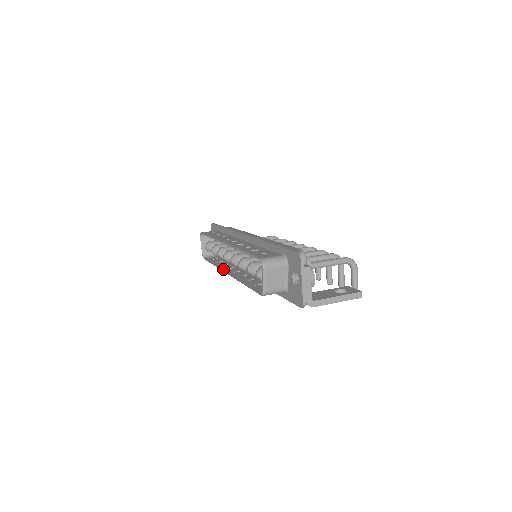
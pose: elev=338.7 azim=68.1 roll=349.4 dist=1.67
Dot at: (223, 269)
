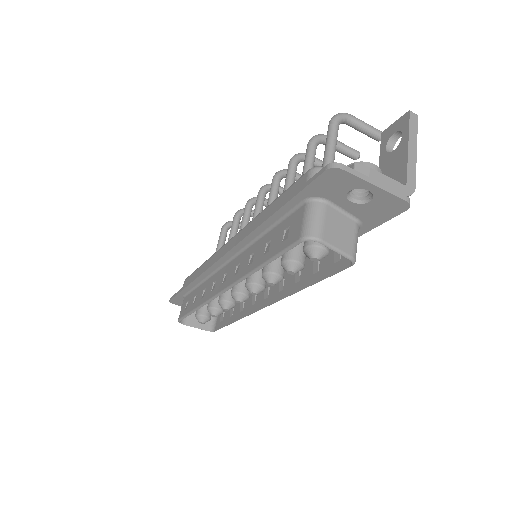
Dot at: (252, 311)
